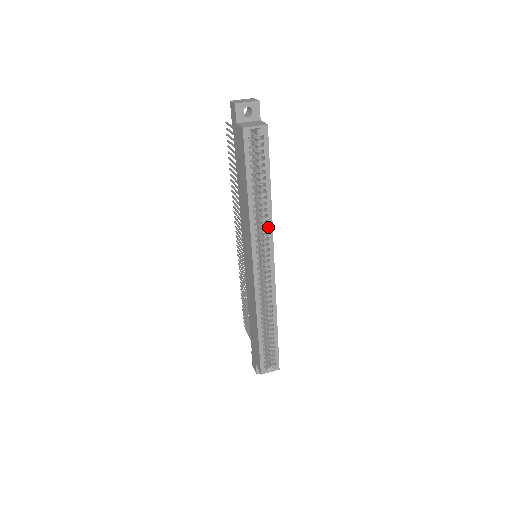
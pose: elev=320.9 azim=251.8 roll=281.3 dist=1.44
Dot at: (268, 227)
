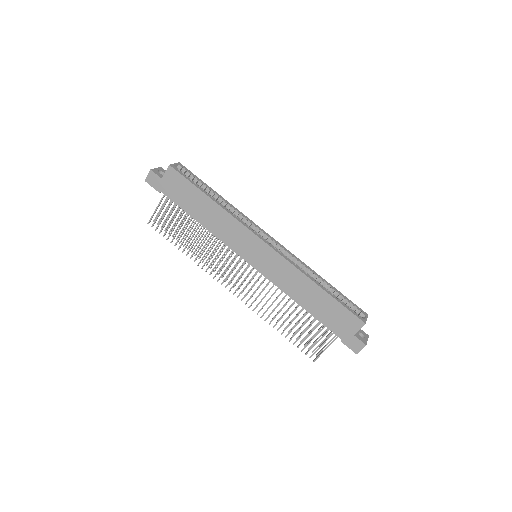
Dot at: (241, 214)
